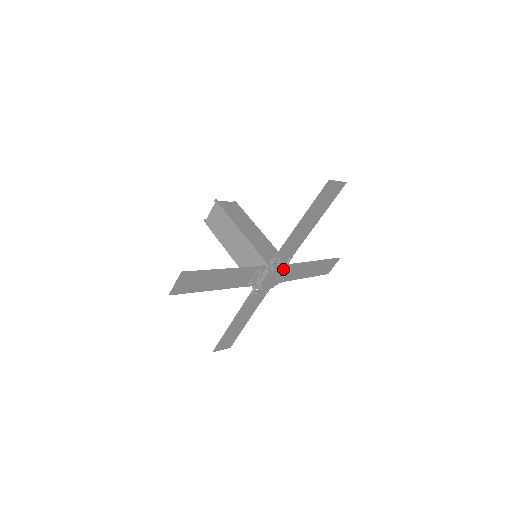
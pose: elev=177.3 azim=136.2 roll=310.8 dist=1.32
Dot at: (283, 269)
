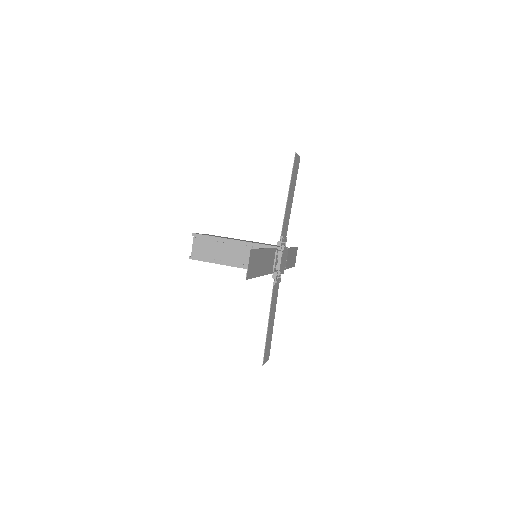
Dot at: (286, 250)
